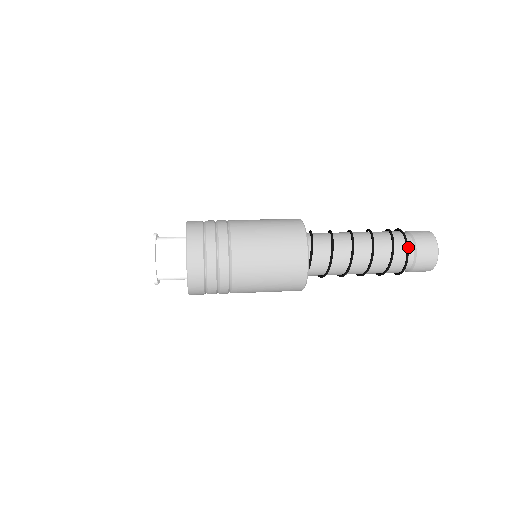
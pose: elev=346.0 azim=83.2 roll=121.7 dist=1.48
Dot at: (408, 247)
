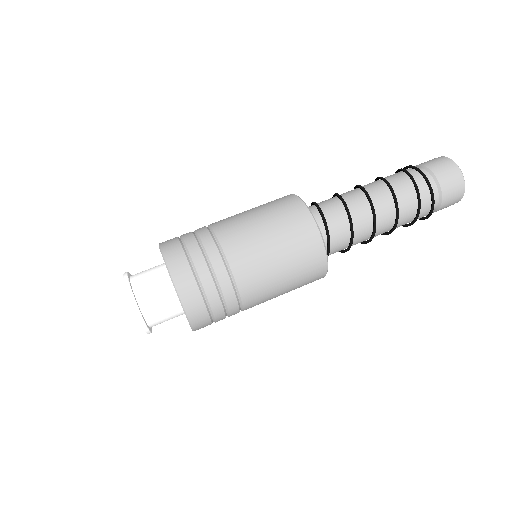
Dot at: occluded
